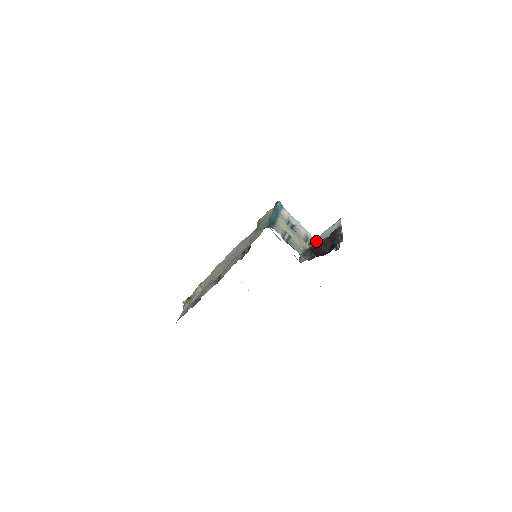
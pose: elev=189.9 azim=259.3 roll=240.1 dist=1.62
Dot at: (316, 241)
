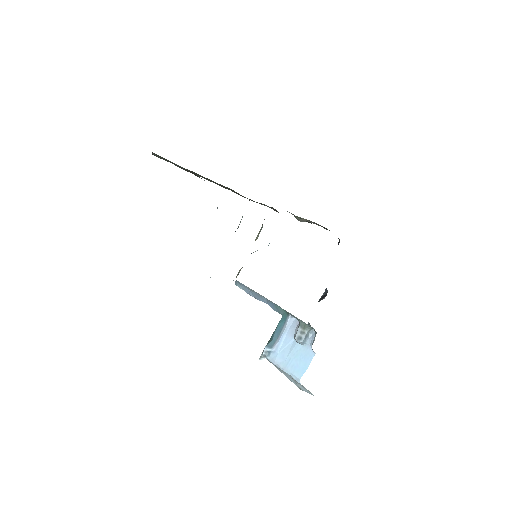
Dot at: occluded
